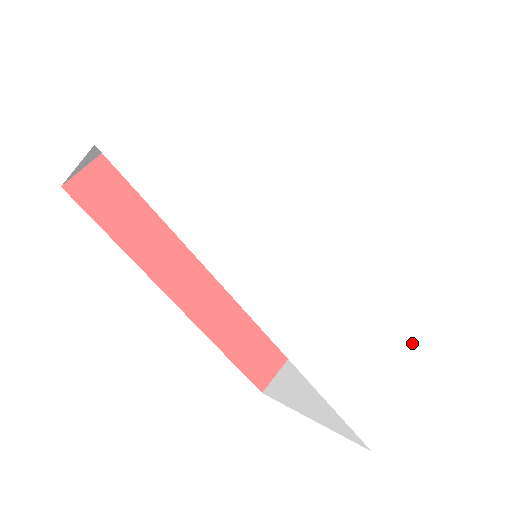
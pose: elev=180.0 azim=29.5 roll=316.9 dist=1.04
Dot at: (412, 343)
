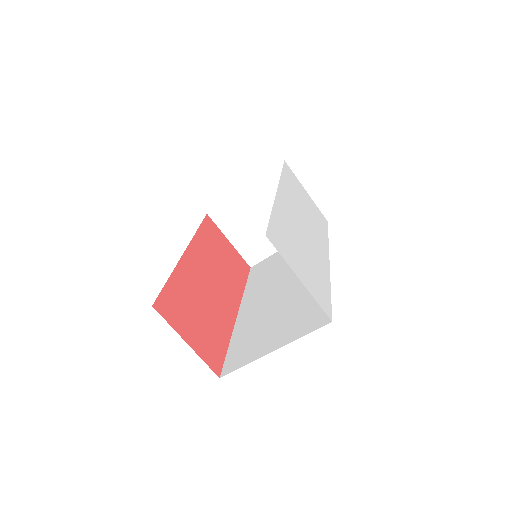
Dot at: (312, 283)
